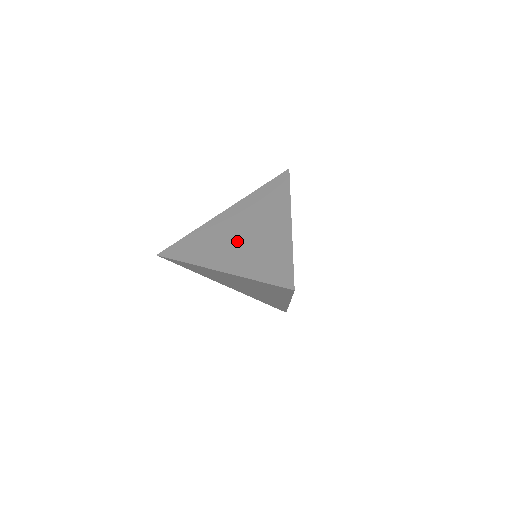
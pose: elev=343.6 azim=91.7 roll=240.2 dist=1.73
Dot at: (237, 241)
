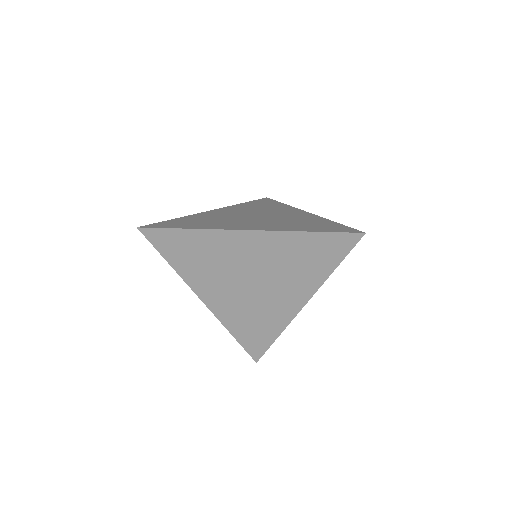
Dot at: (253, 219)
